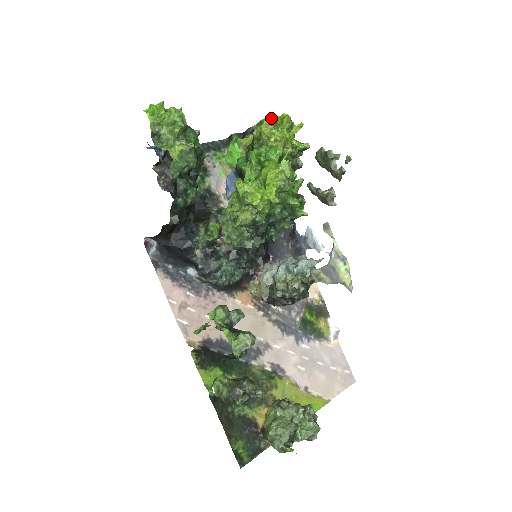
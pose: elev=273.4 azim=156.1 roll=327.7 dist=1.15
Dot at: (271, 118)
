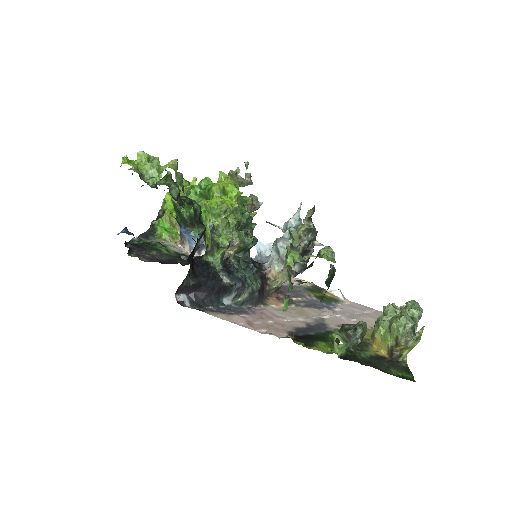
Dot at: (169, 194)
